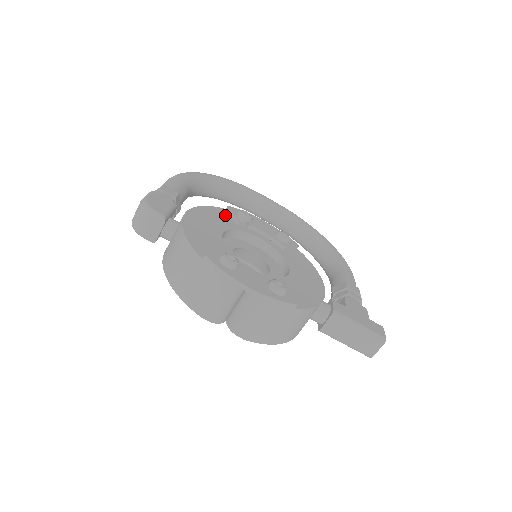
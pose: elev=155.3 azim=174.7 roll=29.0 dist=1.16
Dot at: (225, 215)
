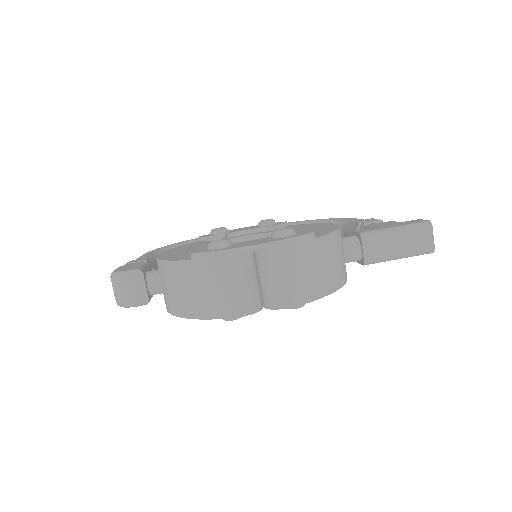
Dot at: (200, 242)
